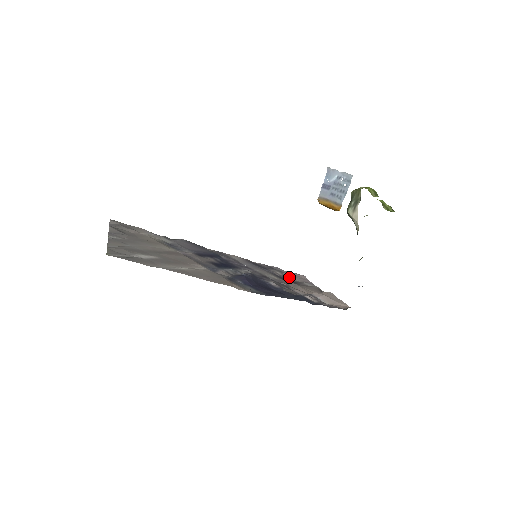
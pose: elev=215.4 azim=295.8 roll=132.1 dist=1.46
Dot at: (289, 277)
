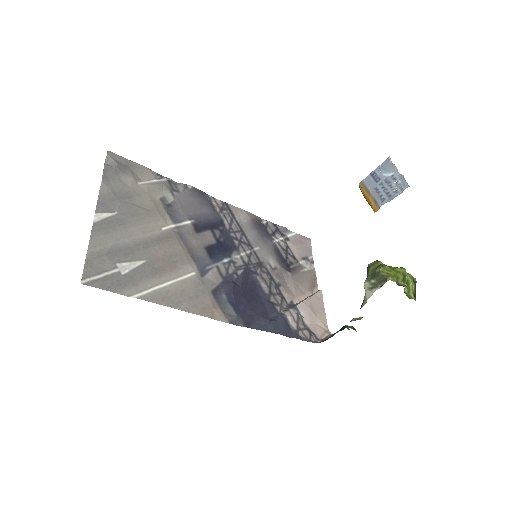
Dot at: (291, 249)
